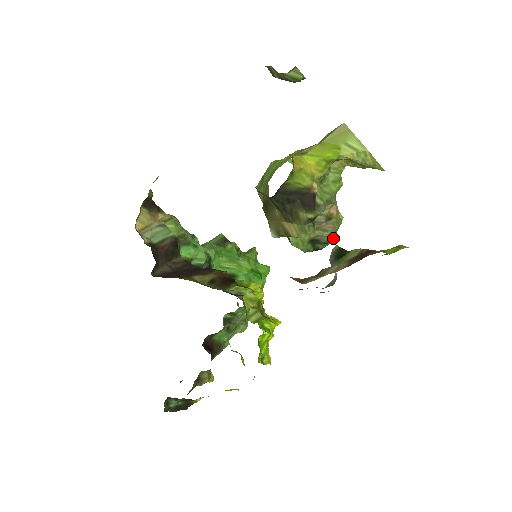
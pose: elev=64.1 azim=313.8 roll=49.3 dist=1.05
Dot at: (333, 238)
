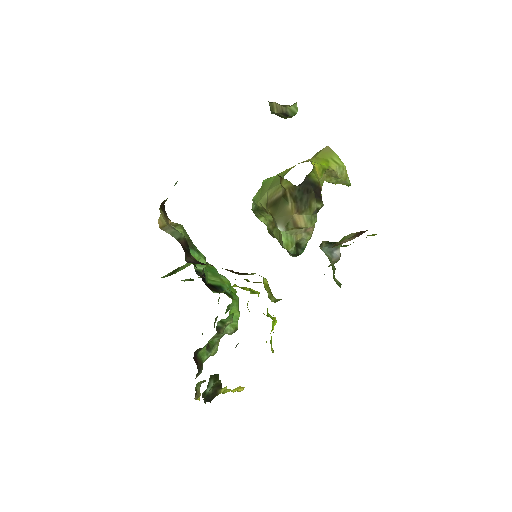
Dot at: occluded
